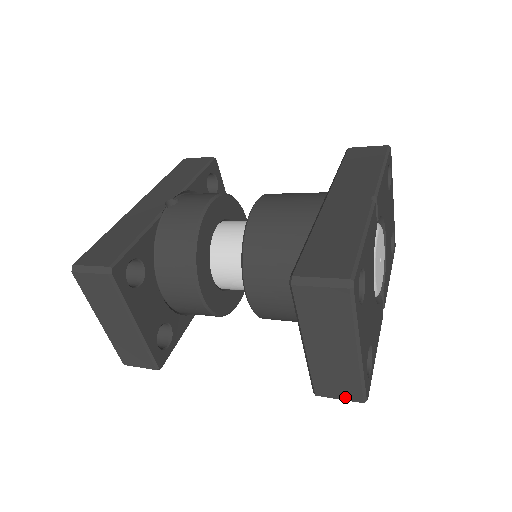
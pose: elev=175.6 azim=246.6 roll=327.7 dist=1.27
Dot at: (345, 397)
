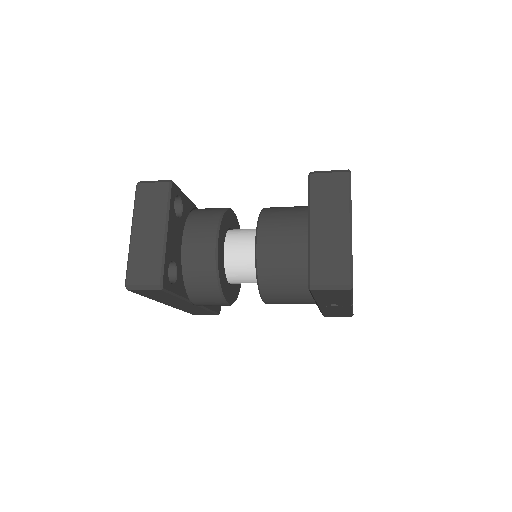
Dot at: (335, 280)
